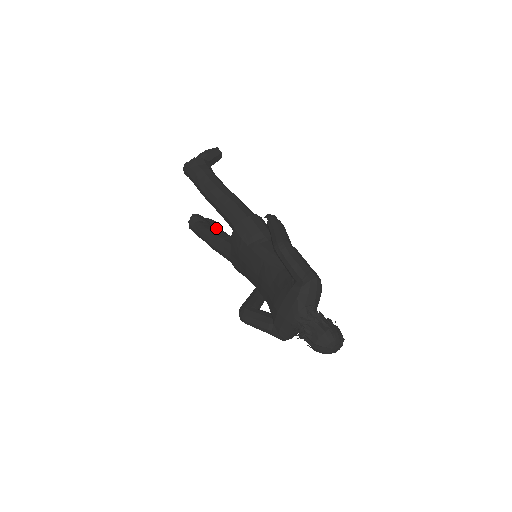
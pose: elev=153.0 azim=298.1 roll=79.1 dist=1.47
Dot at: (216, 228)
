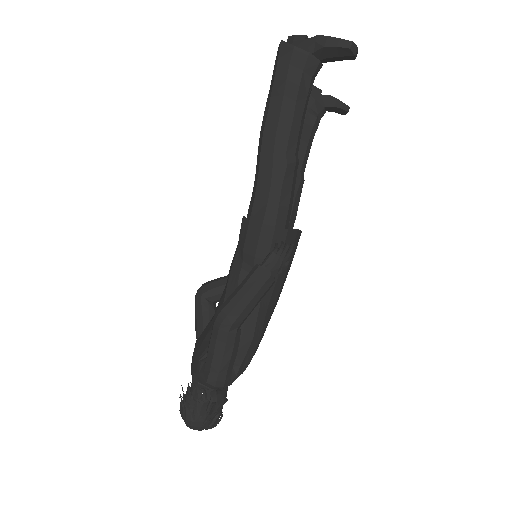
Dot at: occluded
